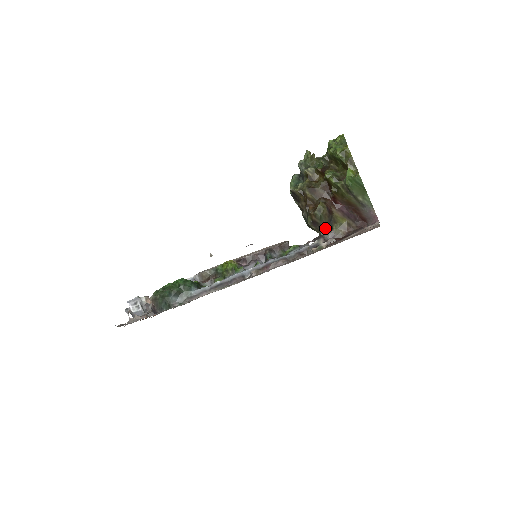
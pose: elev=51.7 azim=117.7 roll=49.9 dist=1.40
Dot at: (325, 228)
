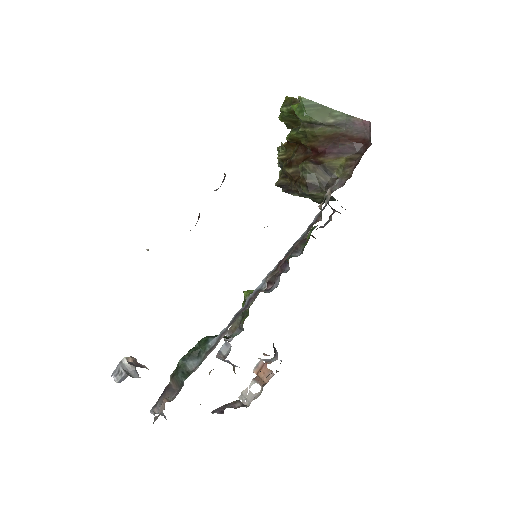
Dot at: (327, 183)
